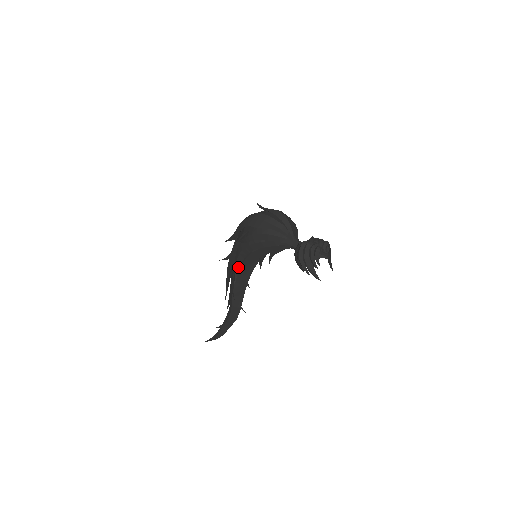
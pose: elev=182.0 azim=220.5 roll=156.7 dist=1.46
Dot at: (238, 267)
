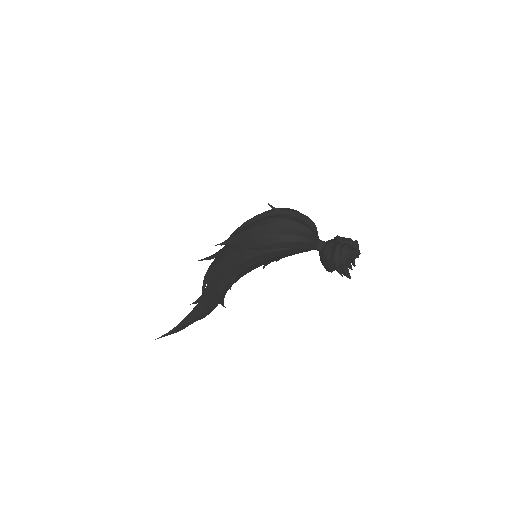
Dot at: (238, 272)
